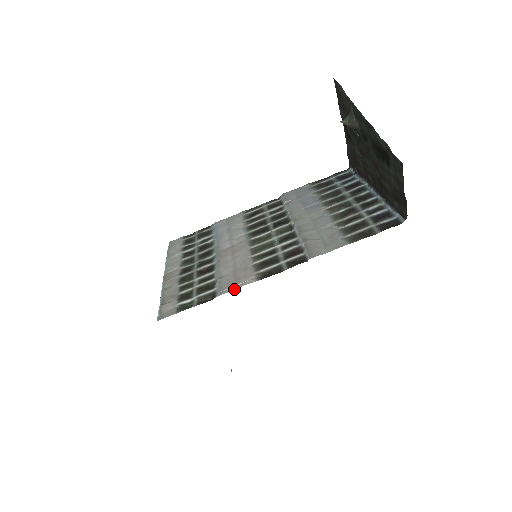
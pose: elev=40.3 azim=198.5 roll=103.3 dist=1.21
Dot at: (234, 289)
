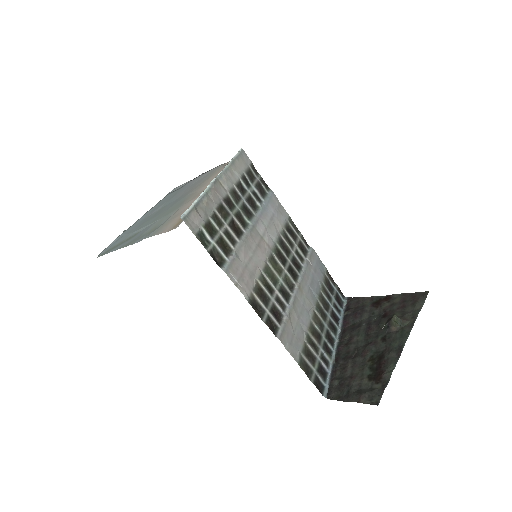
Dot at: (234, 283)
